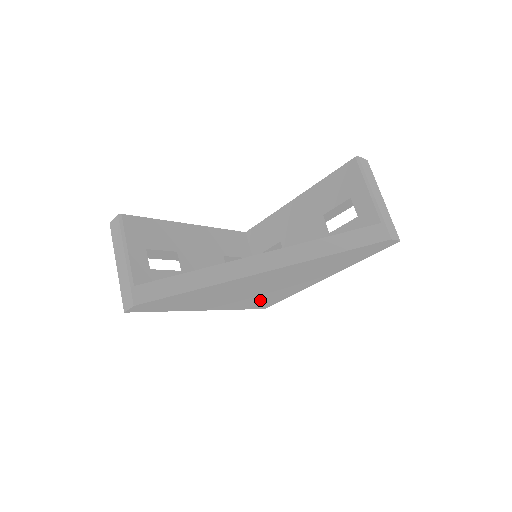
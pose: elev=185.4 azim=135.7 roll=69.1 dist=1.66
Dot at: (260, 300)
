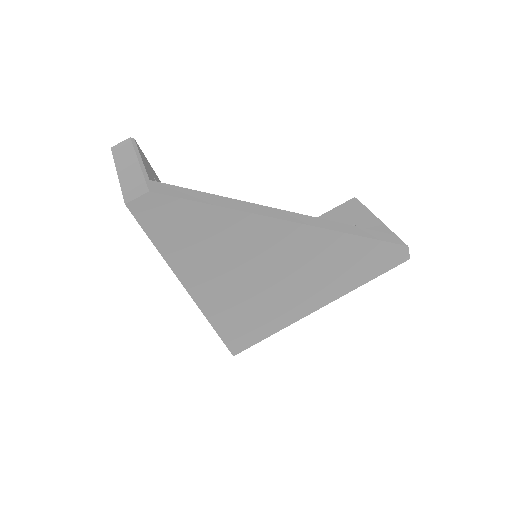
Dot at: (247, 317)
